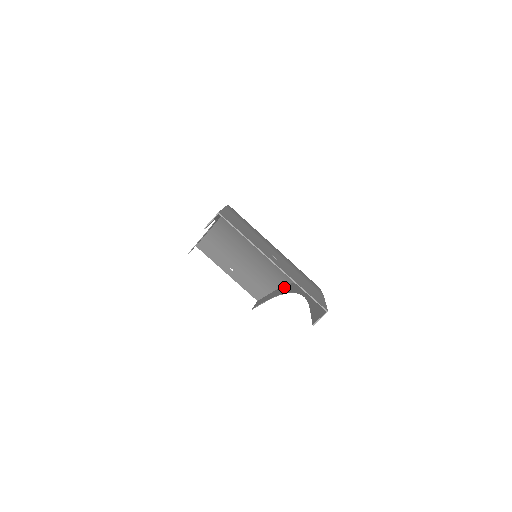
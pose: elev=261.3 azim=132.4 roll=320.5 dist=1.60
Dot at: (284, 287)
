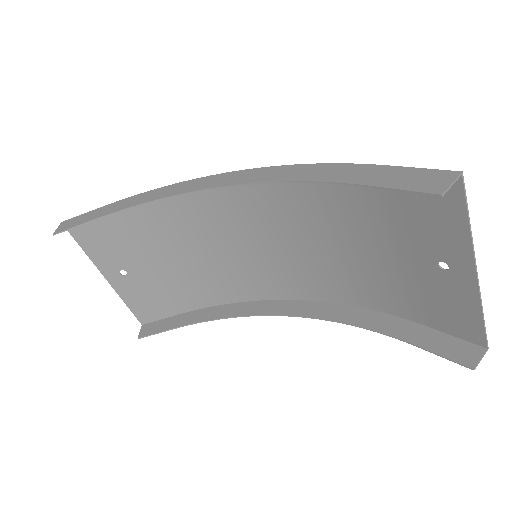
Dot at: (230, 306)
